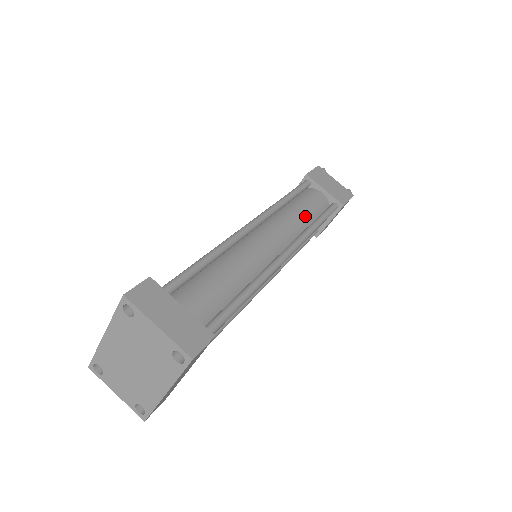
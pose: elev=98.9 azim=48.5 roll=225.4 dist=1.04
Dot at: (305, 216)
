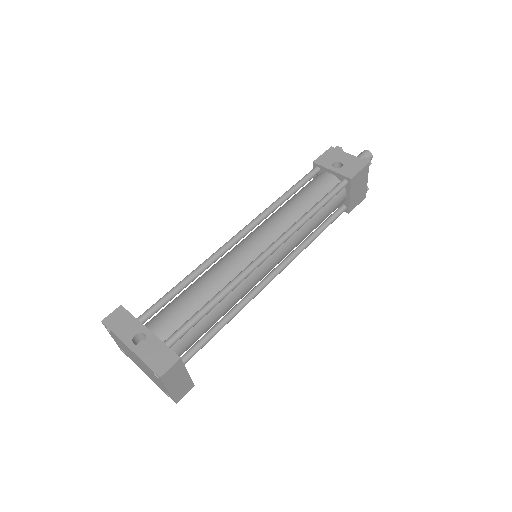
Dot at: occluded
